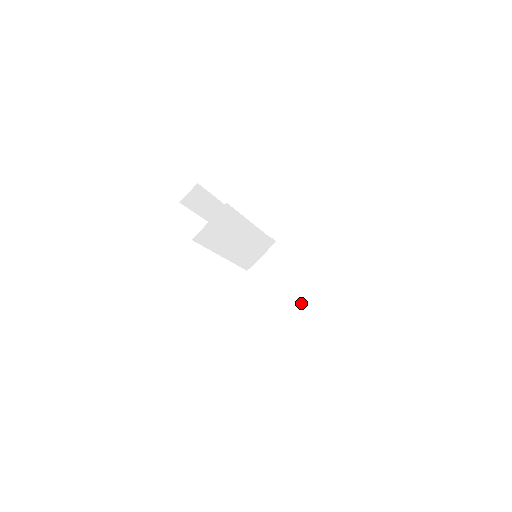
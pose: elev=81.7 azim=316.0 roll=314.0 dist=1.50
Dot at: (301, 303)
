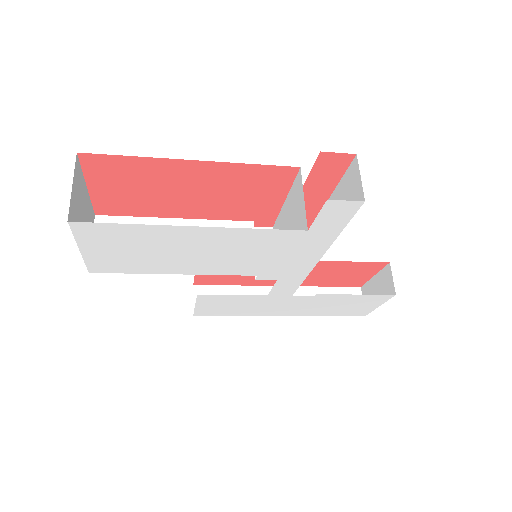
Dot at: (301, 211)
